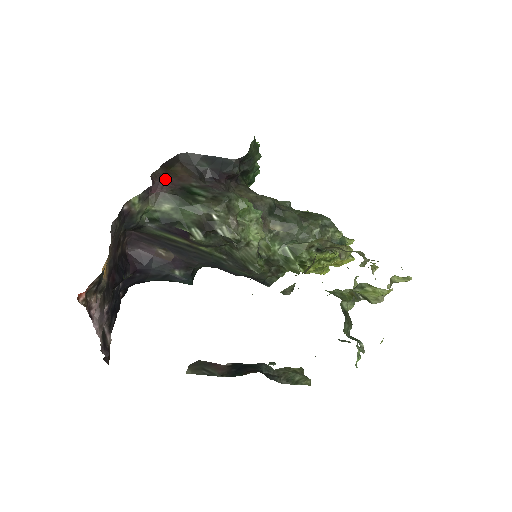
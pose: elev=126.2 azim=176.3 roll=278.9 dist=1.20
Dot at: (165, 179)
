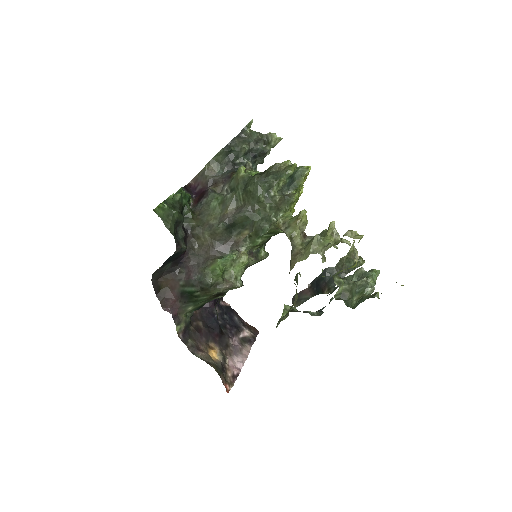
Dot at: (169, 300)
